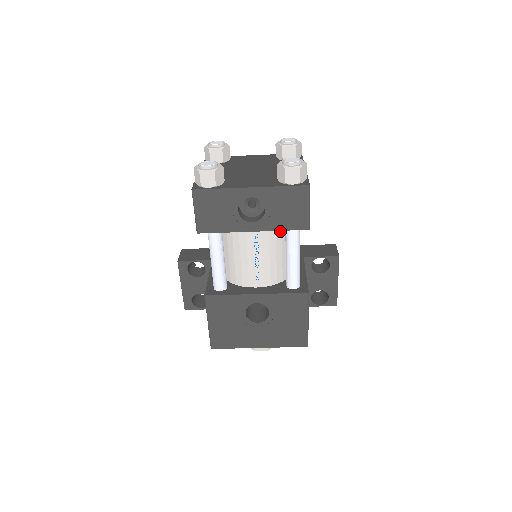
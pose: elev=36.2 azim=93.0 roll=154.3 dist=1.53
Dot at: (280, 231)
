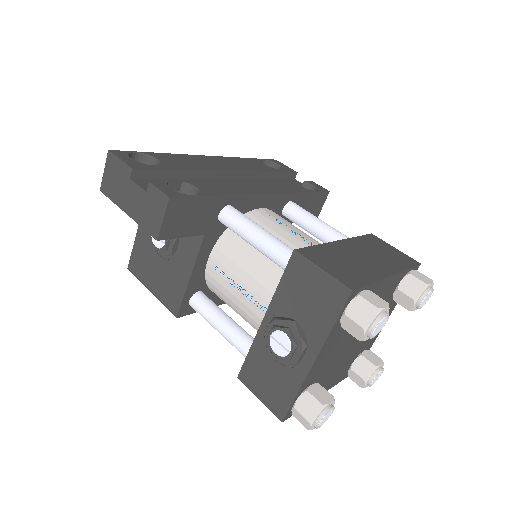
Dot at: occluded
